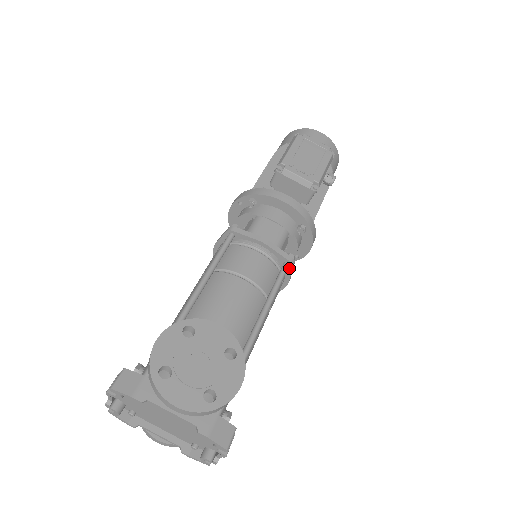
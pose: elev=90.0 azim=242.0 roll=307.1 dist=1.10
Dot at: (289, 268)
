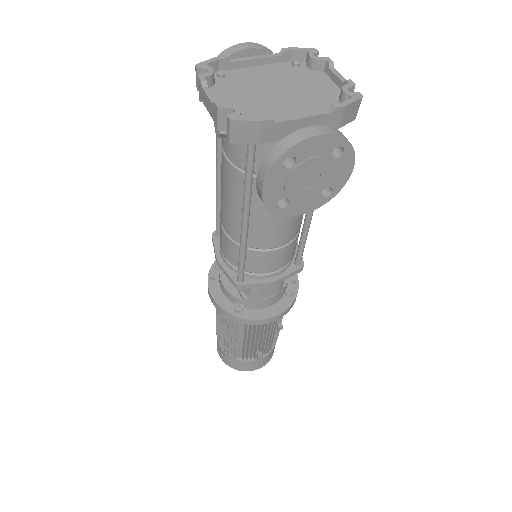
Dot at: occluded
